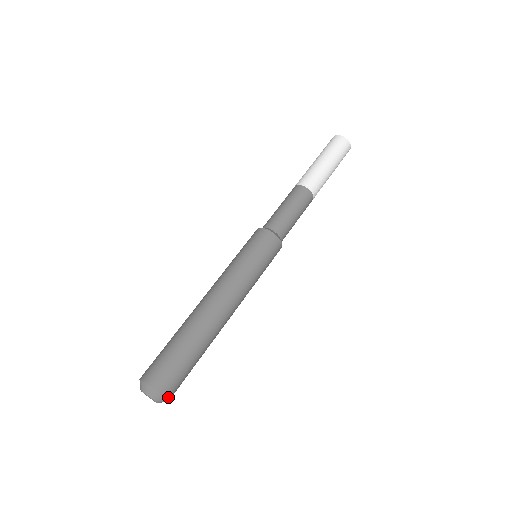
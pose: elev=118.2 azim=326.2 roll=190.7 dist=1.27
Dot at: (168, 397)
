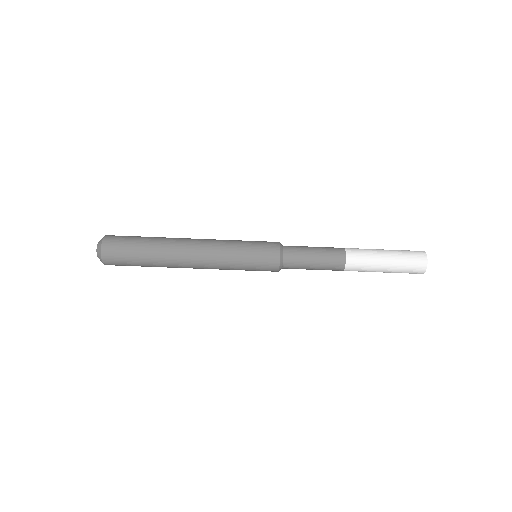
Dot at: occluded
